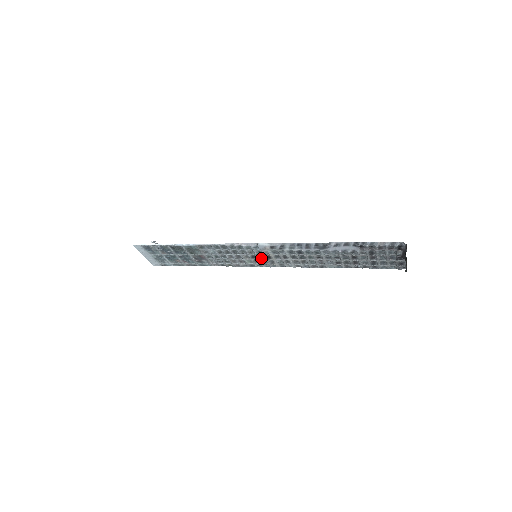
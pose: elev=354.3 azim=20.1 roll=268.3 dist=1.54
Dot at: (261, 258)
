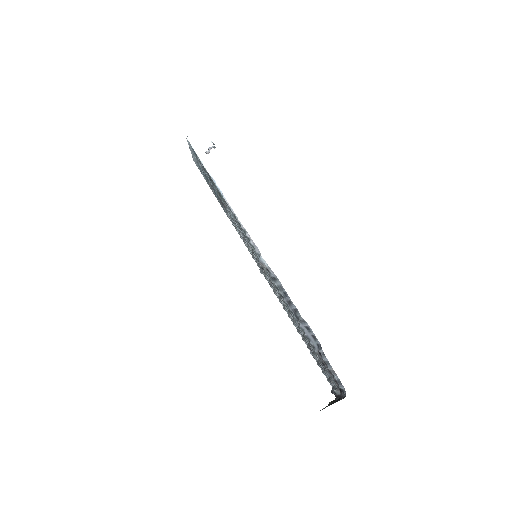
Dot at: (258, 261)
